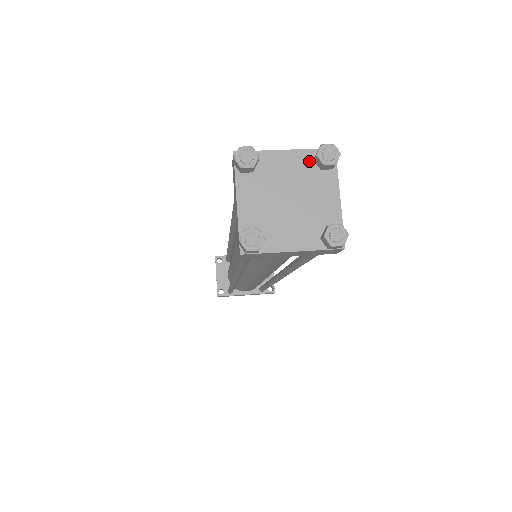
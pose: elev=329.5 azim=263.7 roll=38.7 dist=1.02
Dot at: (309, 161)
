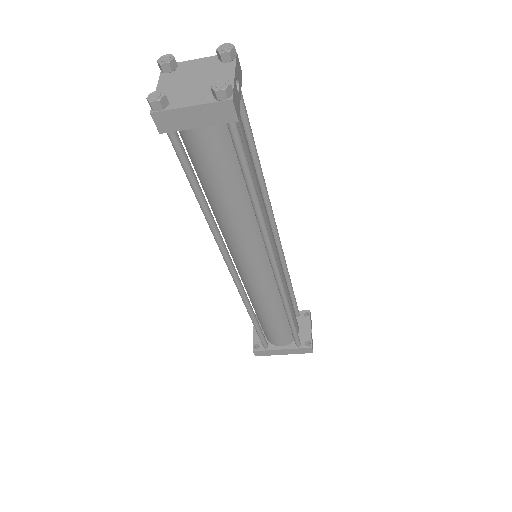
Dot at: (215, 61)
